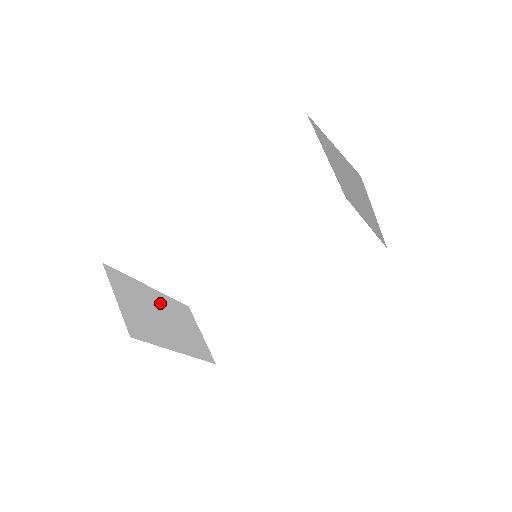
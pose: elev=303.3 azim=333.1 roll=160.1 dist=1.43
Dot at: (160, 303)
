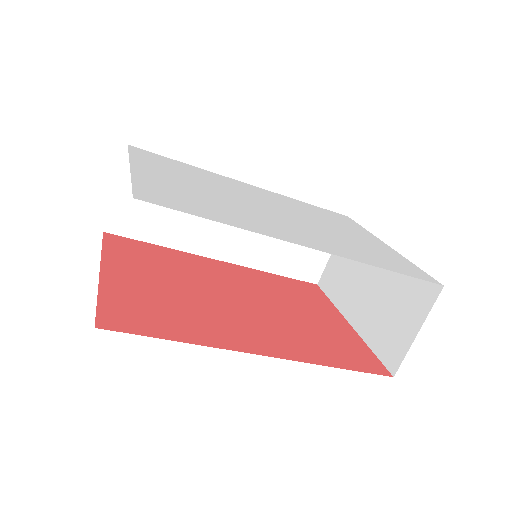
Dot at: occluded
